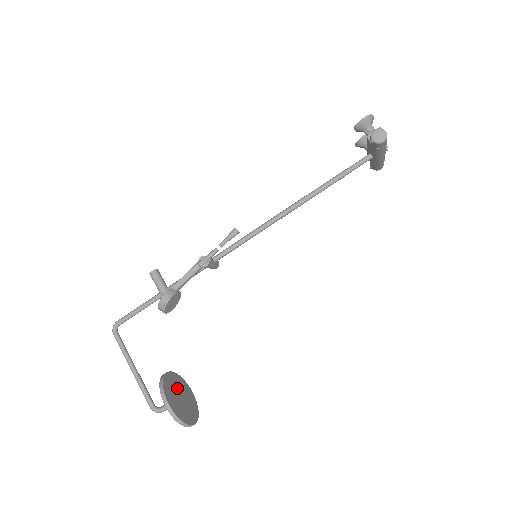
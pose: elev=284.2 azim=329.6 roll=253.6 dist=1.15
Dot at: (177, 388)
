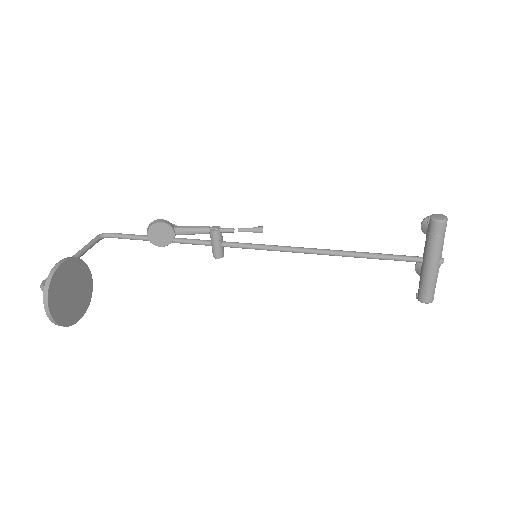
Dot at: (80, 286)
